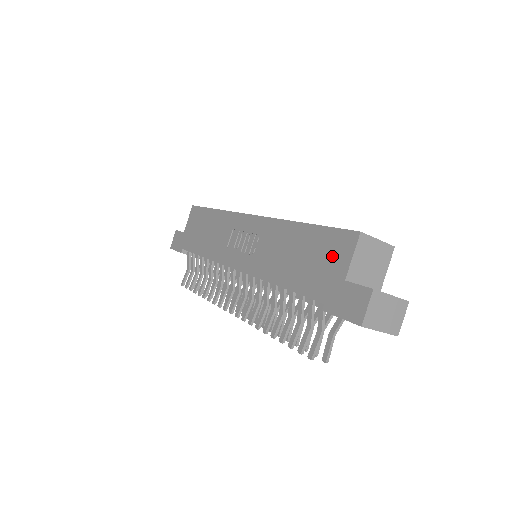
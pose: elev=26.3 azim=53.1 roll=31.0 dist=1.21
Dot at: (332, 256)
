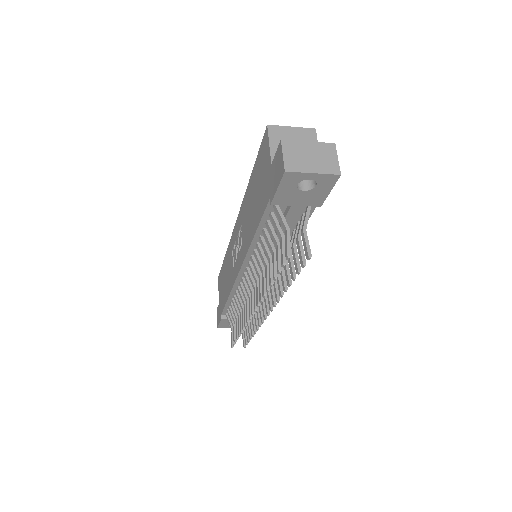
Dot at: (263, 165)
